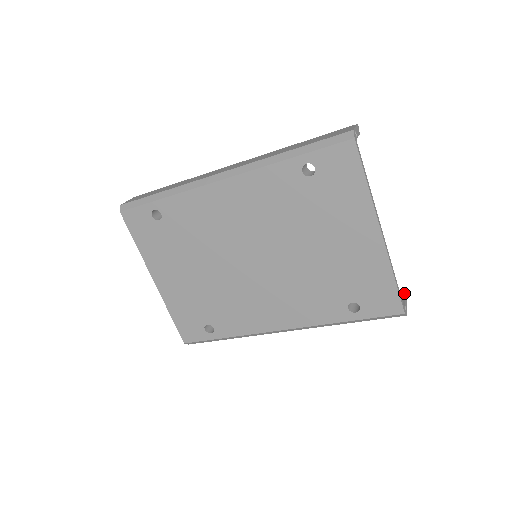
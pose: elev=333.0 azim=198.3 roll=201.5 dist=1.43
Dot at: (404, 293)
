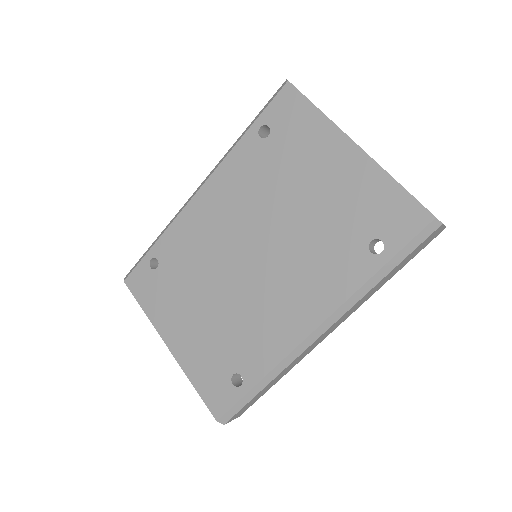
Dot at: occluded
